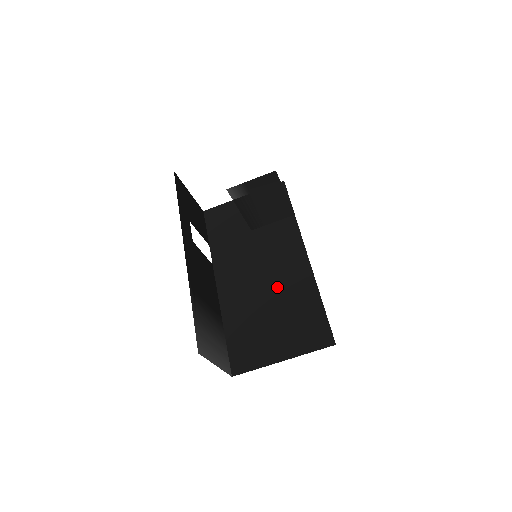
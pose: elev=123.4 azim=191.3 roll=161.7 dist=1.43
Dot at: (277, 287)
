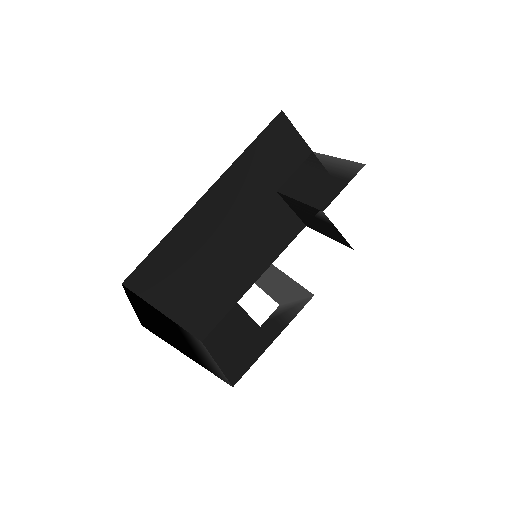
Dot at: (229, 261)
